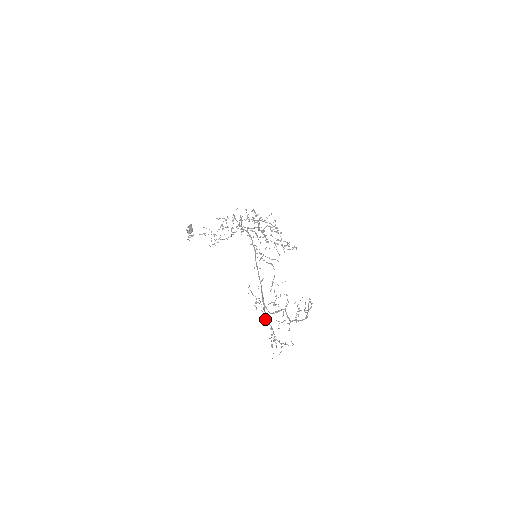
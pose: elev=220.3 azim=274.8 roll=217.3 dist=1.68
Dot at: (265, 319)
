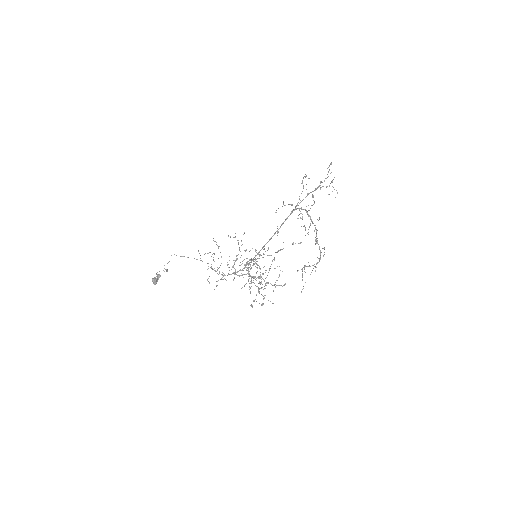
Dot at: occluded
